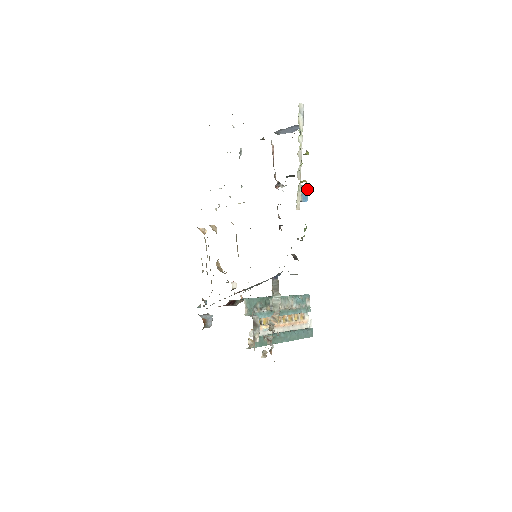
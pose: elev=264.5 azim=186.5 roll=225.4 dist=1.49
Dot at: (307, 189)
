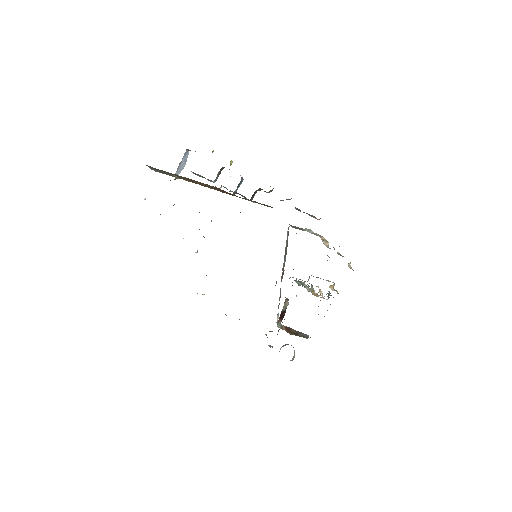
Dot at: occluded
